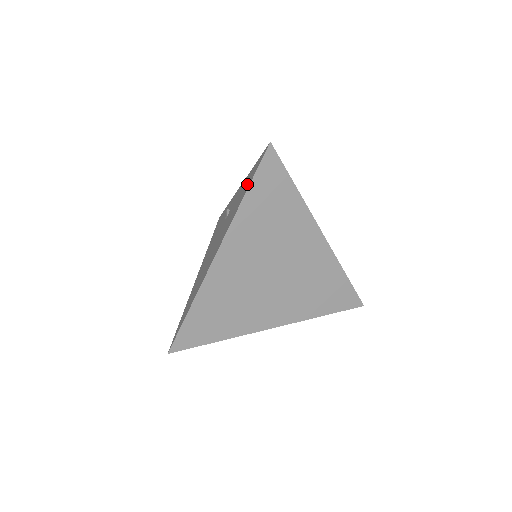
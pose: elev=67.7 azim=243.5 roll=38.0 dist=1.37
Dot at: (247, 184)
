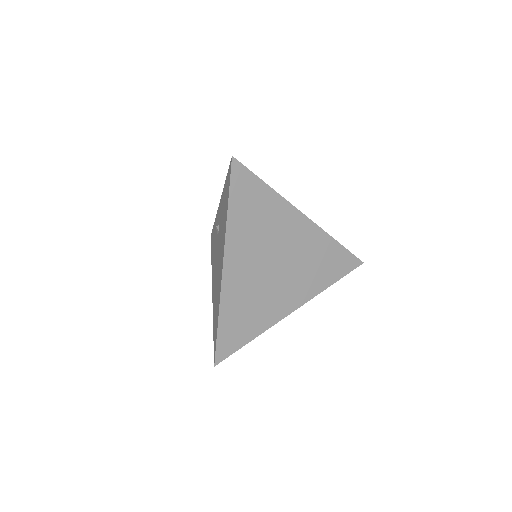
Dot at: (226, 198)
